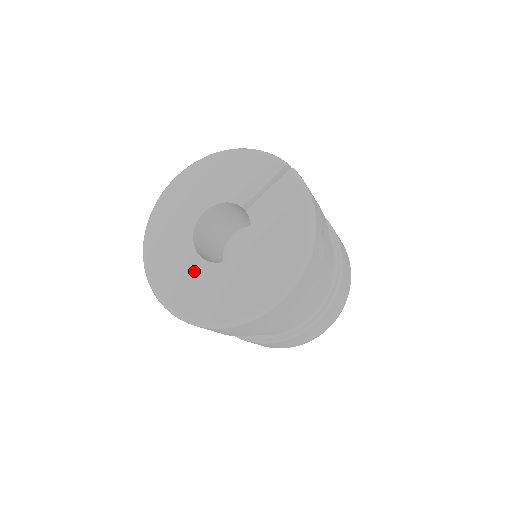
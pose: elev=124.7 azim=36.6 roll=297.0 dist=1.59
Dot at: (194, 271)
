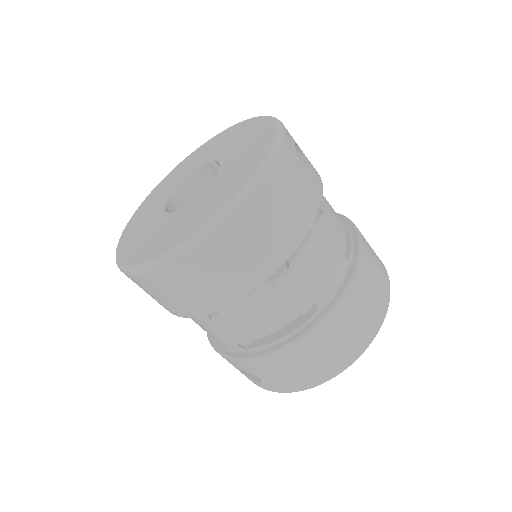
Dot at: (164, 225)
